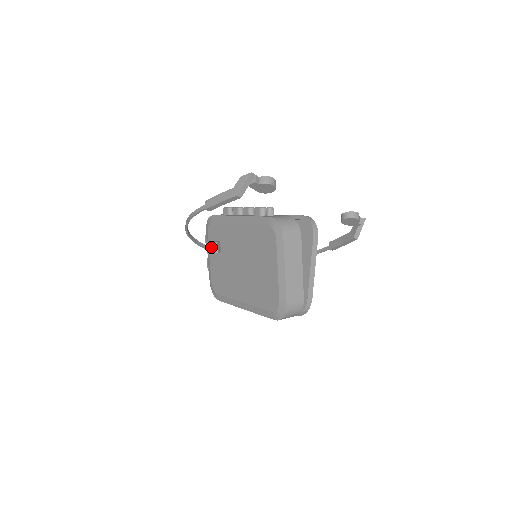
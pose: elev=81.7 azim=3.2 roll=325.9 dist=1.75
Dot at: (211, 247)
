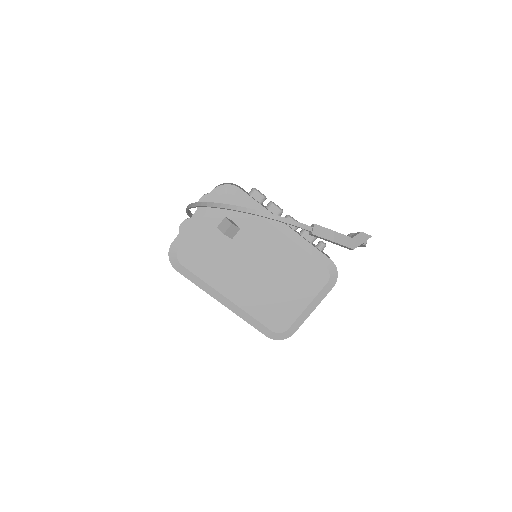
Dot at: (232, 230)
